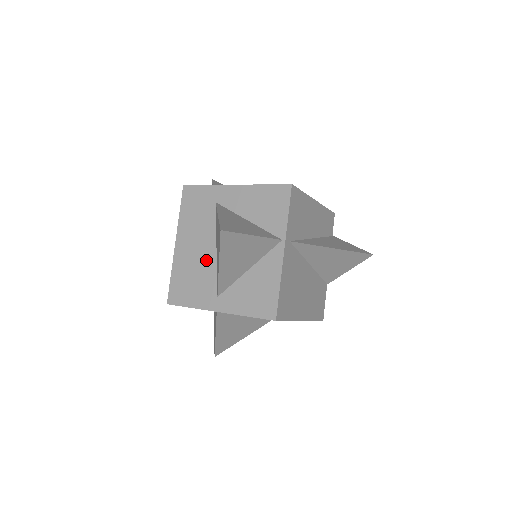
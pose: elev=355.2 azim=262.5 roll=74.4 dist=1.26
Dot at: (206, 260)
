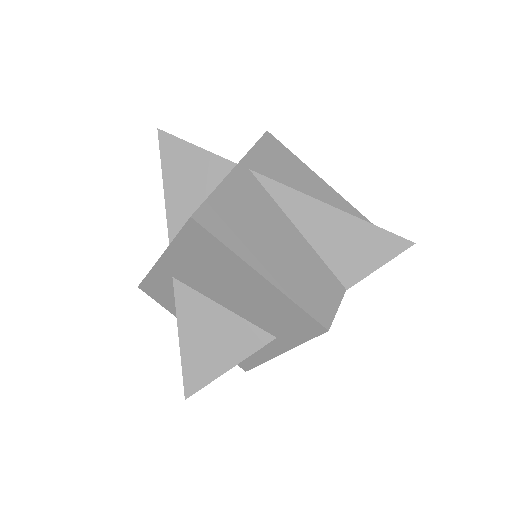
Dot at: occluded
